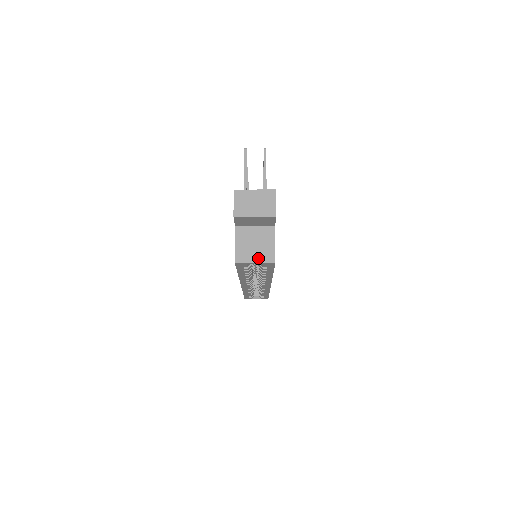
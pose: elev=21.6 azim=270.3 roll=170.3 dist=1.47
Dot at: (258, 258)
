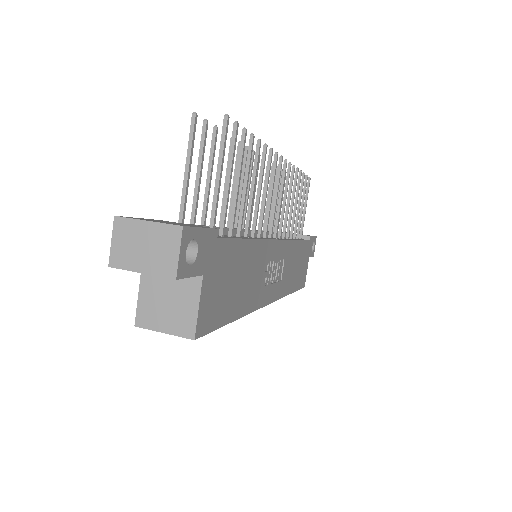
Dot at: (169, 325)
